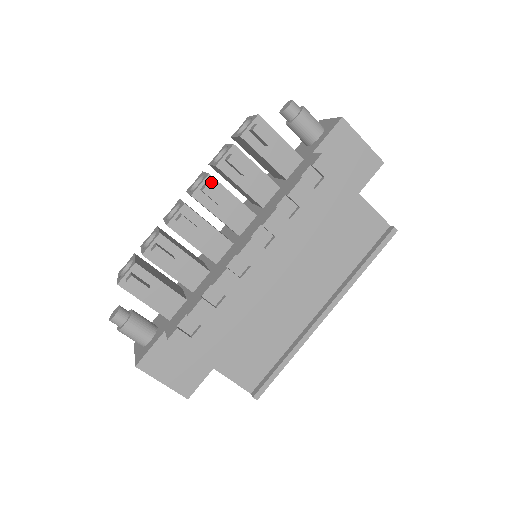
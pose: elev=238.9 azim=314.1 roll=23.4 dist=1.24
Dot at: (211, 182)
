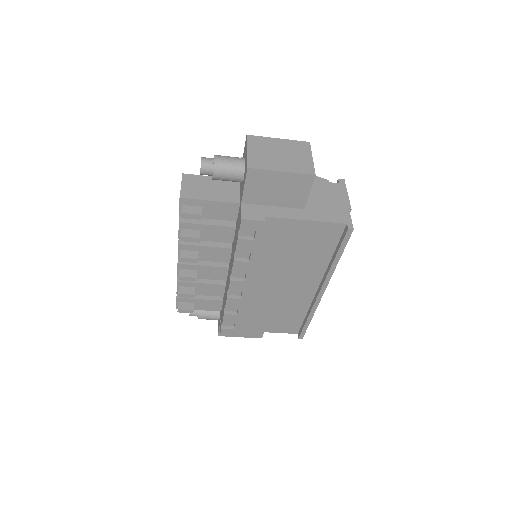
Dot at: (184, 247)
